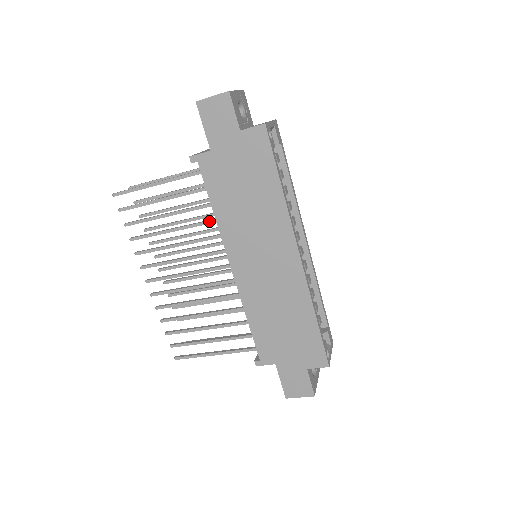
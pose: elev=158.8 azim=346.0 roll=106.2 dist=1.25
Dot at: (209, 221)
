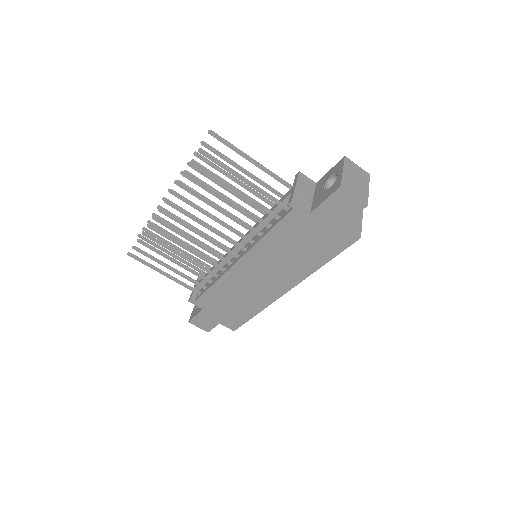
Dot at: (254, 231)
